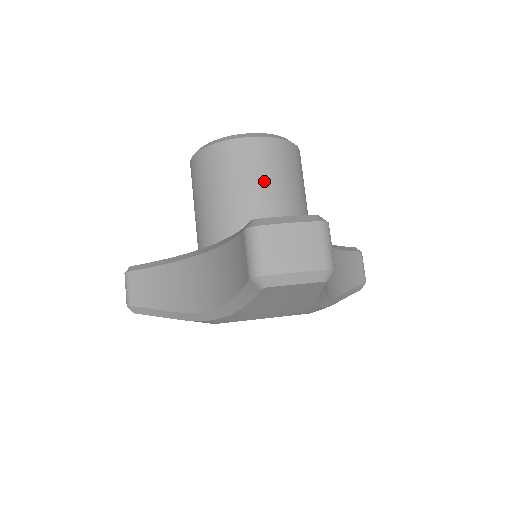
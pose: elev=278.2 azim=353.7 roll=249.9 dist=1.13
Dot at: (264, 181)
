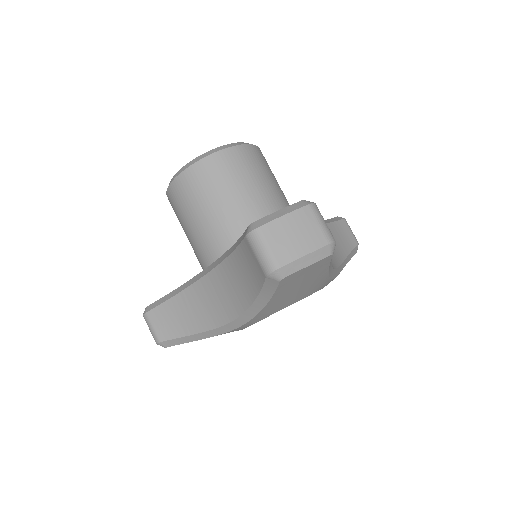
Dot at: (241, 187)
